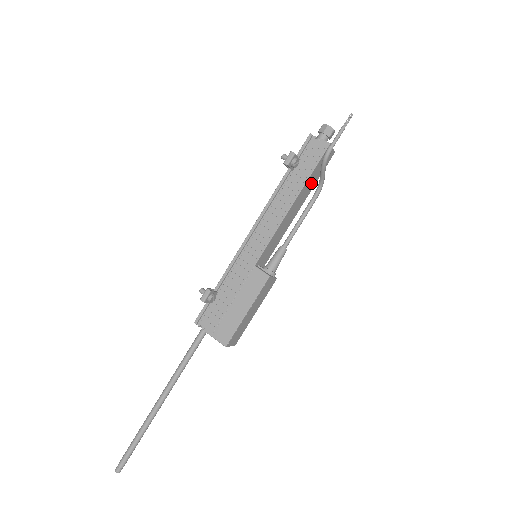
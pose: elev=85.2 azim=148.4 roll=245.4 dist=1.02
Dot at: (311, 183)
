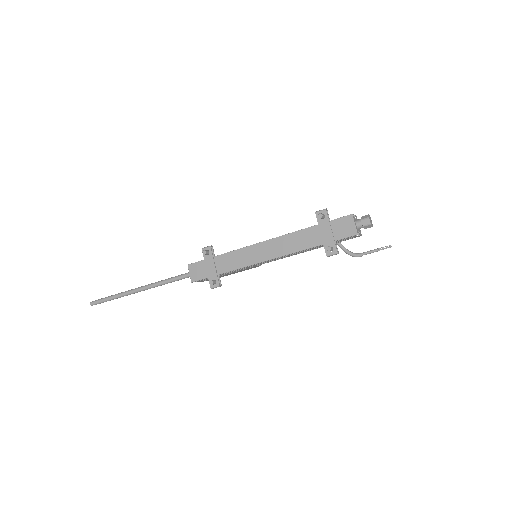
Dot at: occluded
